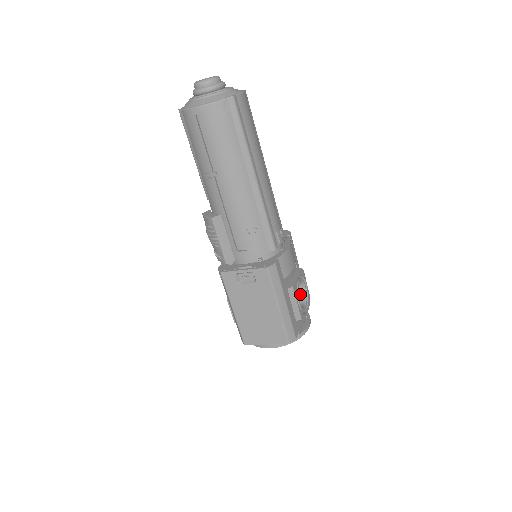
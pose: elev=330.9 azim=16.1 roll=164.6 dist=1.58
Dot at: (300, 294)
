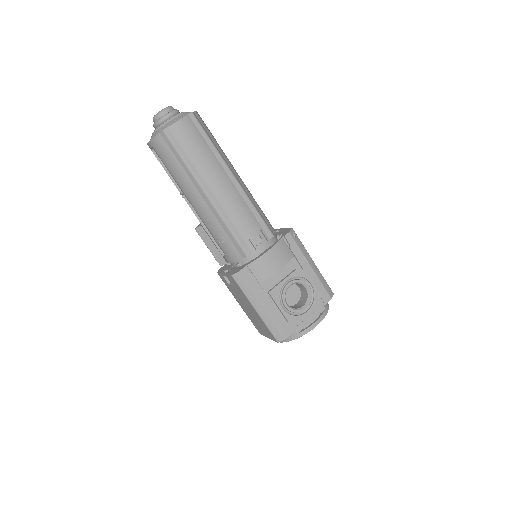
Dot at: (305, 294)
